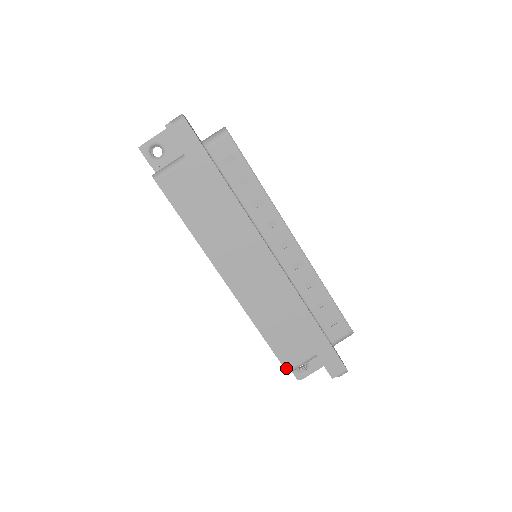
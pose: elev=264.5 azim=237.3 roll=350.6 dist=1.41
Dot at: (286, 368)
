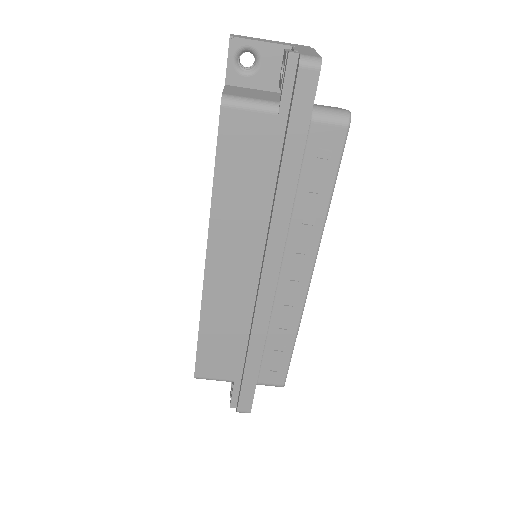
Dot at: (196, 374)
